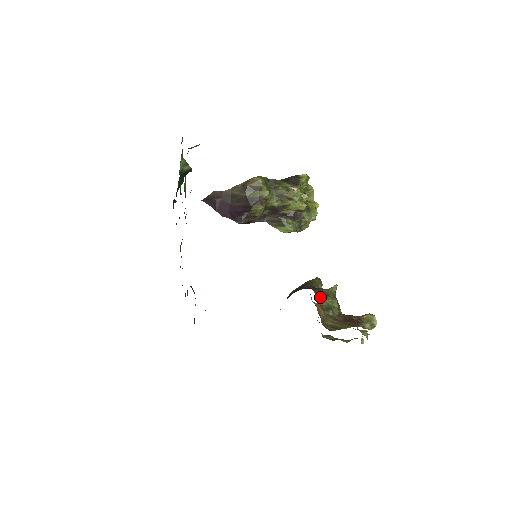
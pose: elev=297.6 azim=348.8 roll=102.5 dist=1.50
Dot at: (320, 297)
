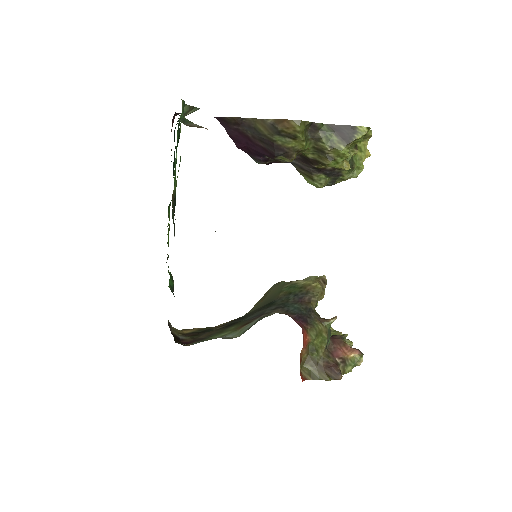
Dot at: (309, 340)
